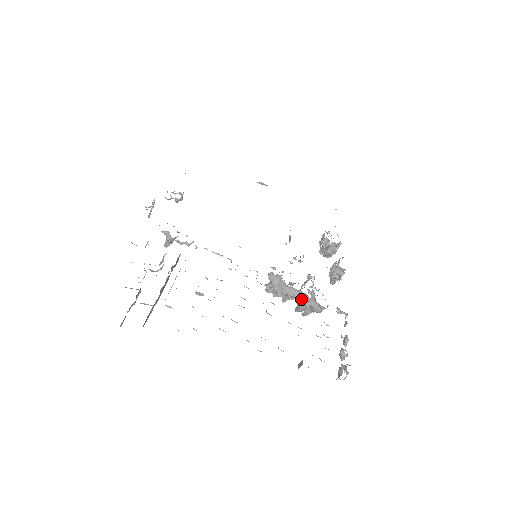
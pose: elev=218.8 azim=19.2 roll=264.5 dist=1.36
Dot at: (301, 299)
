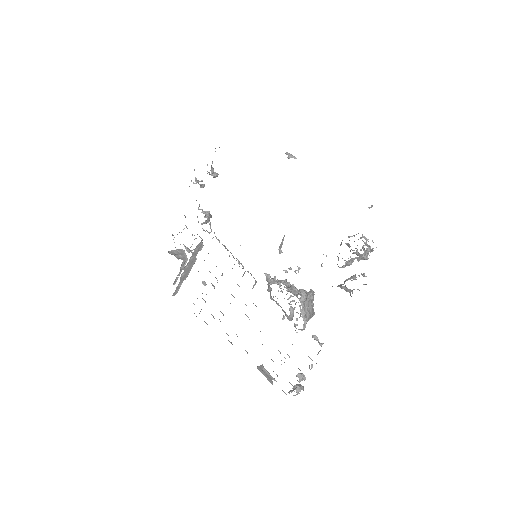
Dot at: (284, 312)
